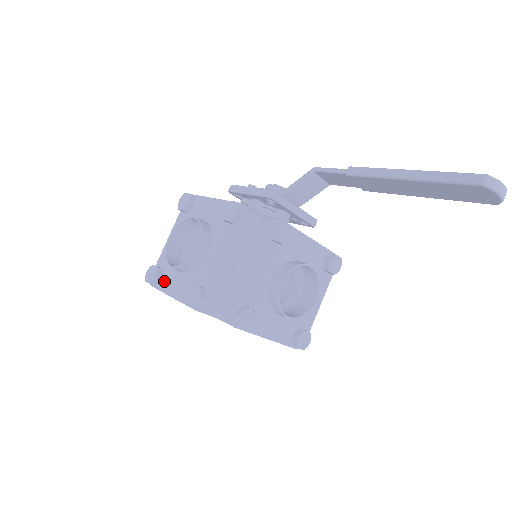
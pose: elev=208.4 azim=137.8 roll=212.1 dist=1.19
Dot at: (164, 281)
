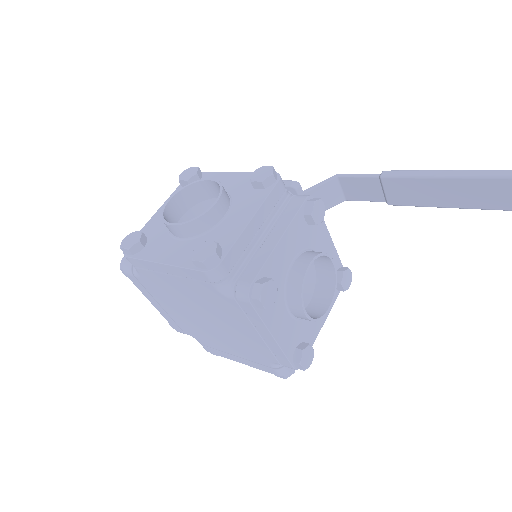
Dot at: (149, 249)
